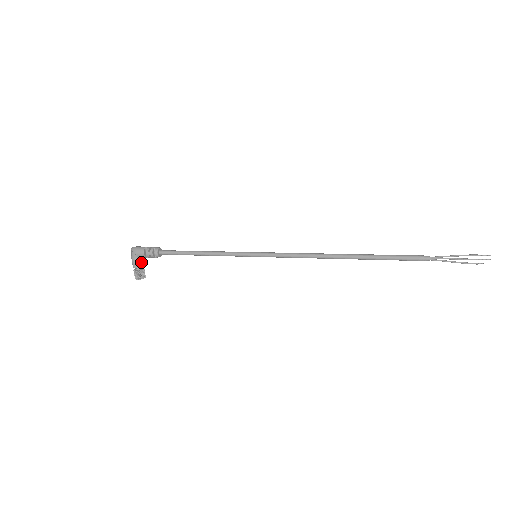
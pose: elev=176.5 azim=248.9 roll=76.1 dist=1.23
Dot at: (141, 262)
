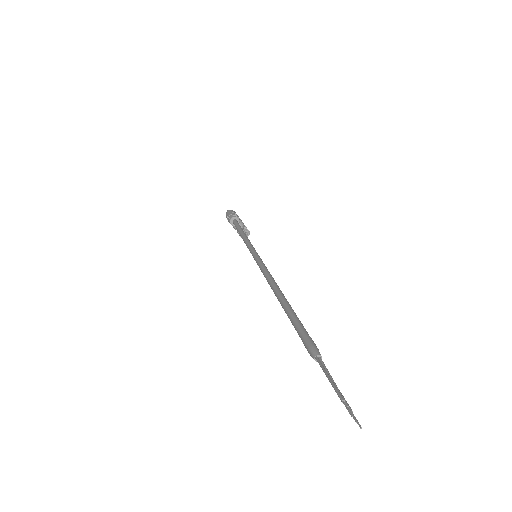
Dot at: occluded
